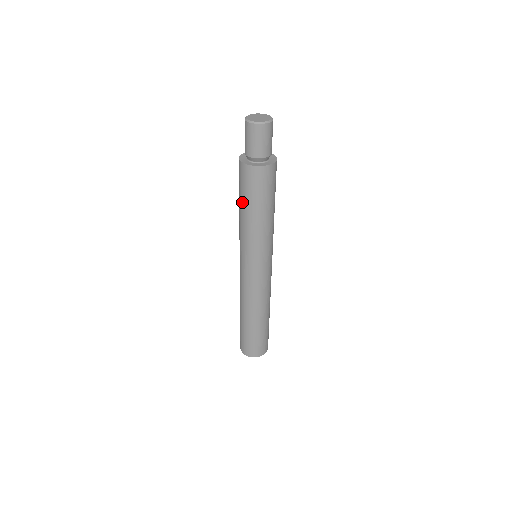
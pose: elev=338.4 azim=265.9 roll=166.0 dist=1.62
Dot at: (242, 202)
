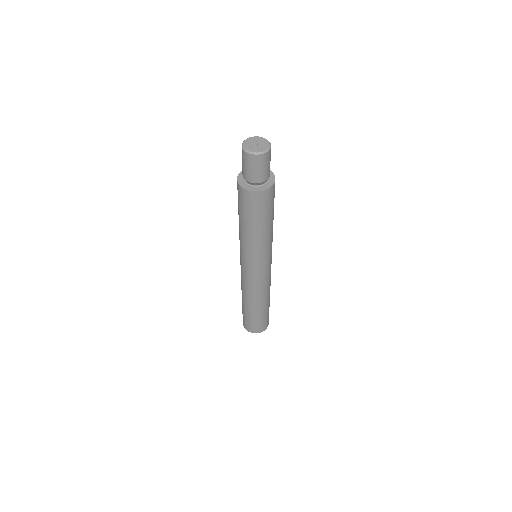
Dot at: (242, 218)
